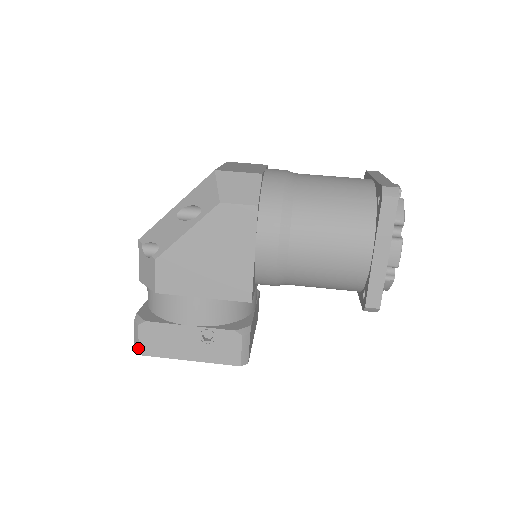
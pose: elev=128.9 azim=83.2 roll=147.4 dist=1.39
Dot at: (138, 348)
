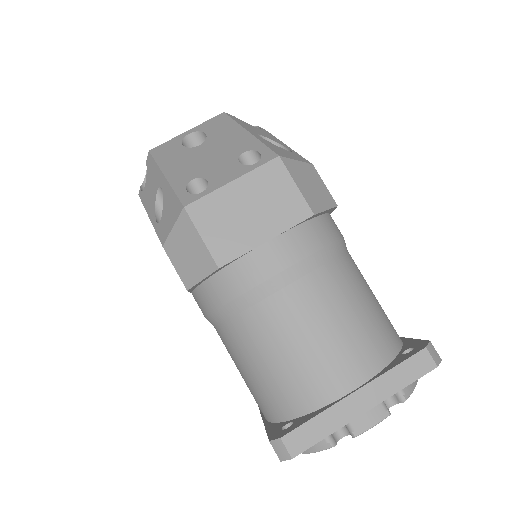
Dot at: occluded
